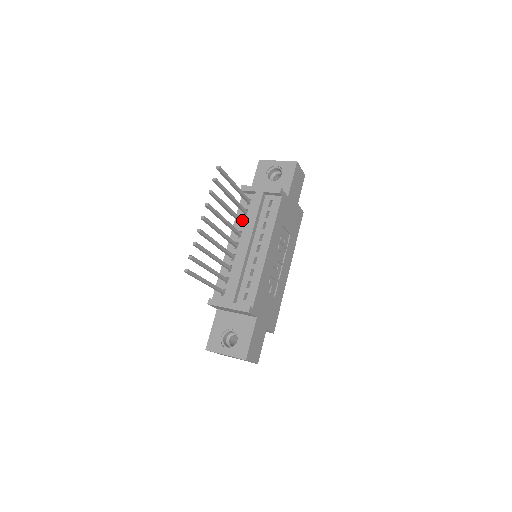
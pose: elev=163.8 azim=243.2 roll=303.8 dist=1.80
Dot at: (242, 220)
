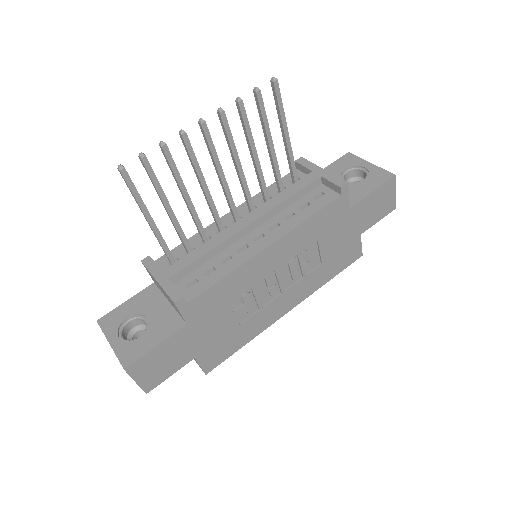
Dot at: occluded
